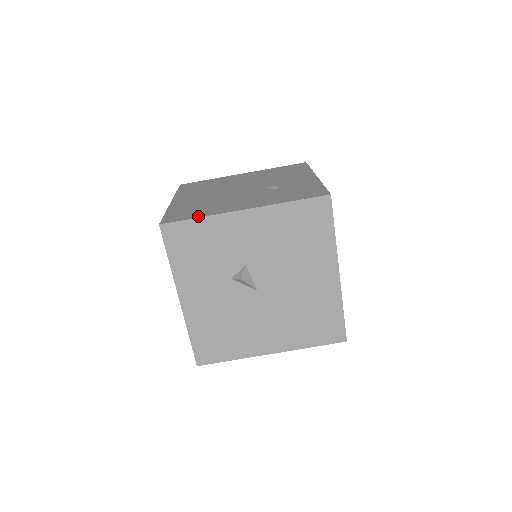
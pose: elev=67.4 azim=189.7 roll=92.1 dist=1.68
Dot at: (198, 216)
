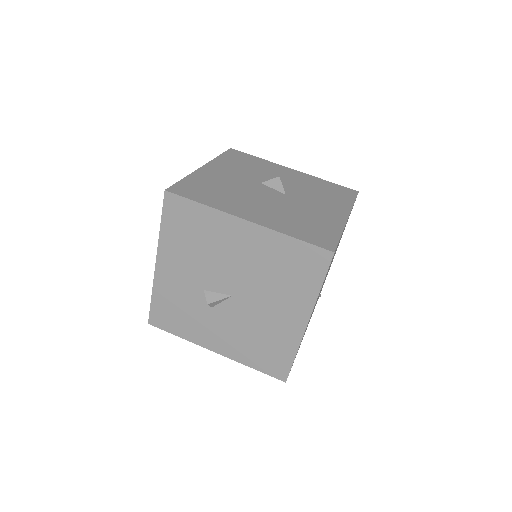
Dot at: (153, 295)
